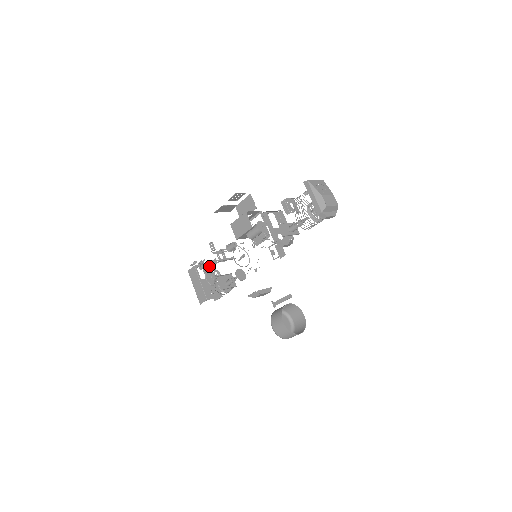
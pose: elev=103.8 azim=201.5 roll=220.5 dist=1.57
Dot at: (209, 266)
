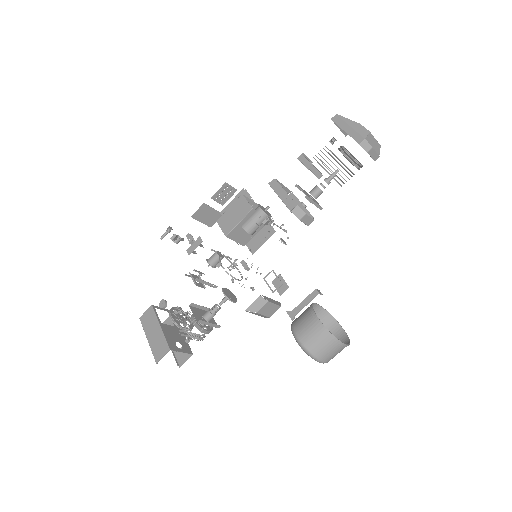
Dot at: (188, 253)
